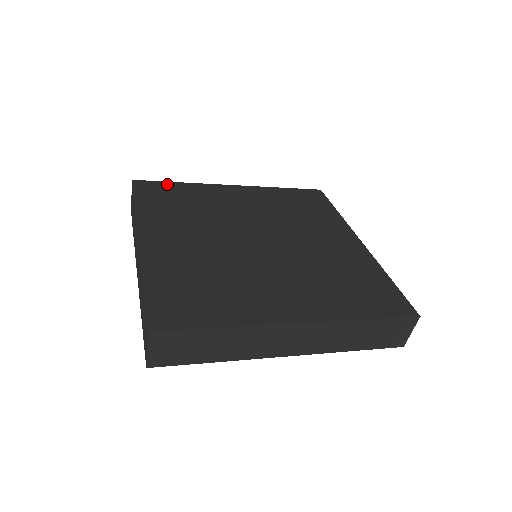
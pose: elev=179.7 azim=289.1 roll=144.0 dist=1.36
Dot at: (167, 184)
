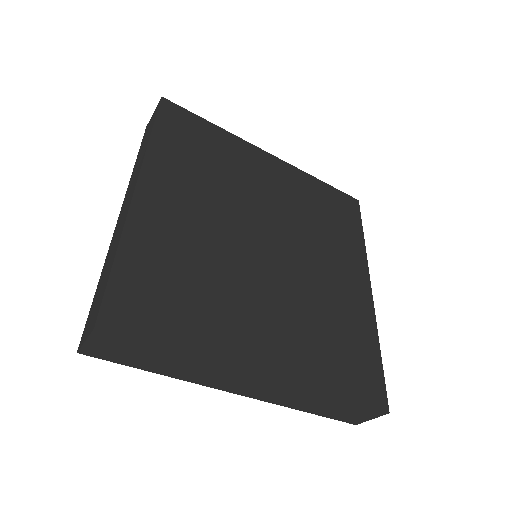
Dot at: (199, 120)
